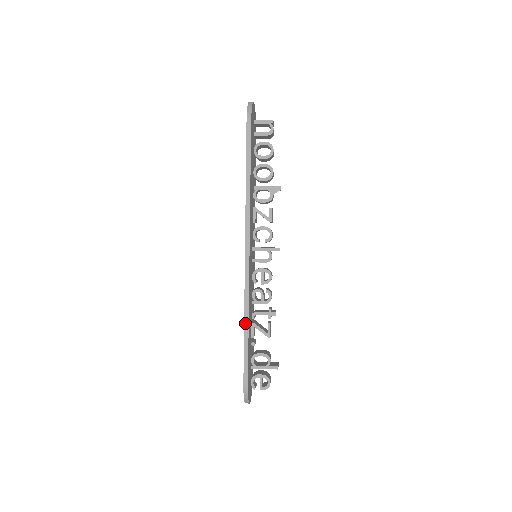
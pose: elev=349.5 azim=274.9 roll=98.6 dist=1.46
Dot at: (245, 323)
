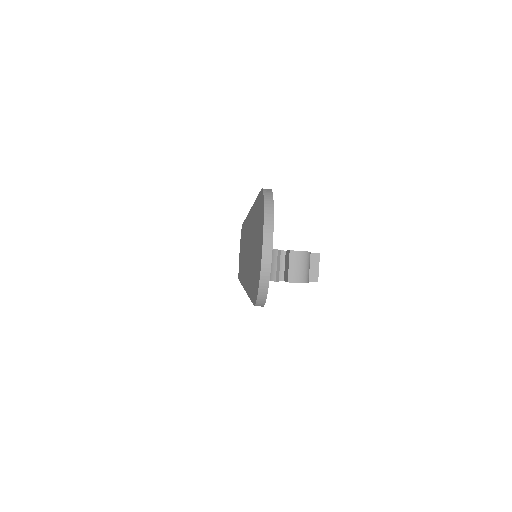
Dot at: occluded
